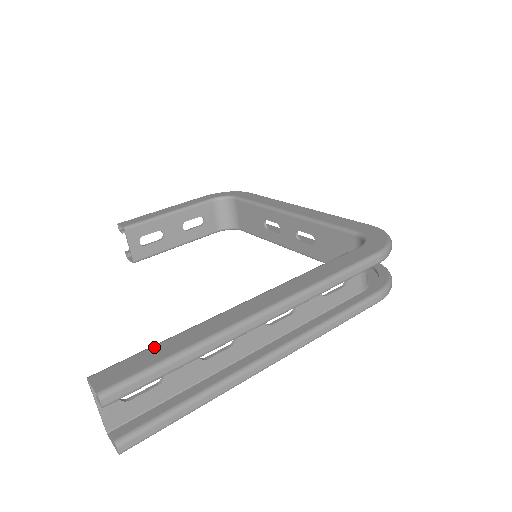
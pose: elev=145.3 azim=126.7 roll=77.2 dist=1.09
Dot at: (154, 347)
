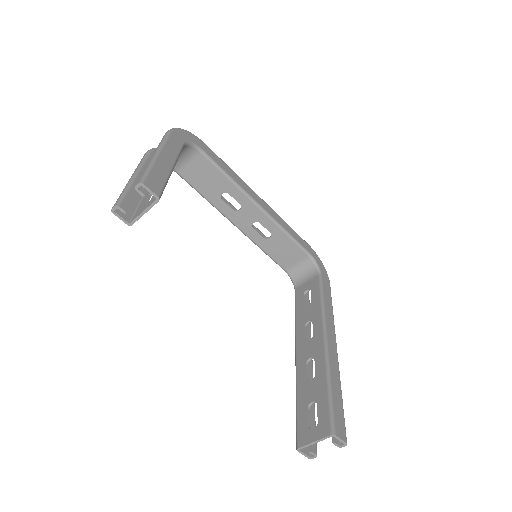
Dot at: (334, 397)
